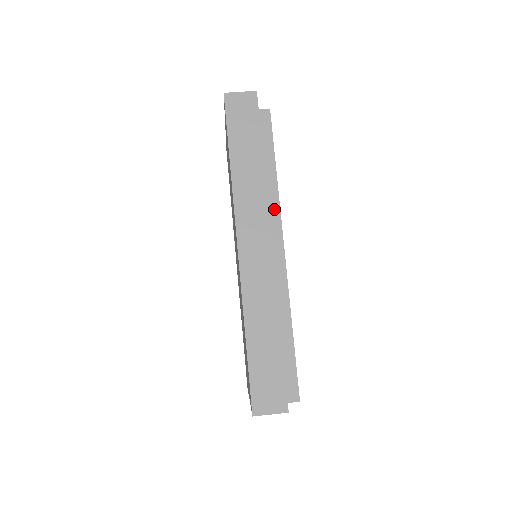
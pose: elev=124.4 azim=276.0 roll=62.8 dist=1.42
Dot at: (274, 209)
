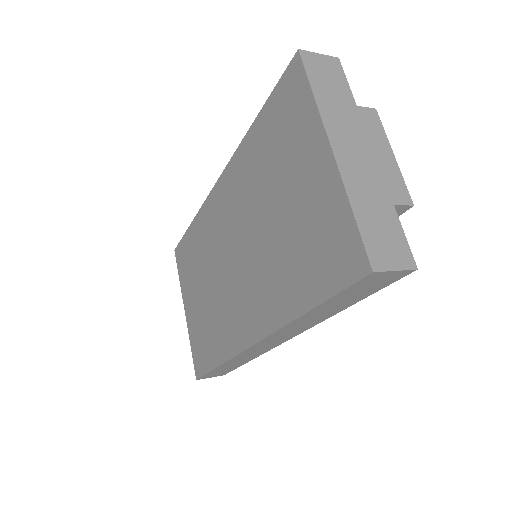
Dot at: occluded
